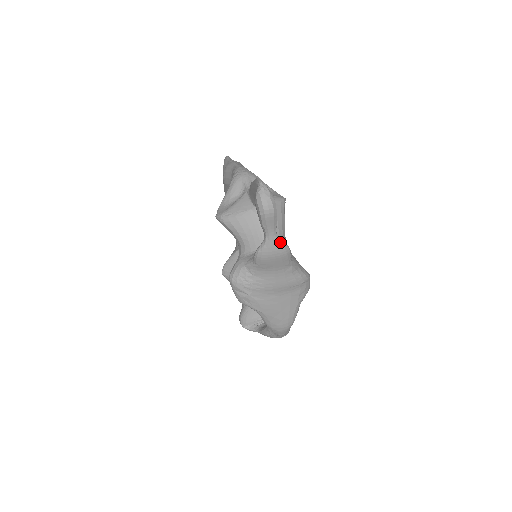
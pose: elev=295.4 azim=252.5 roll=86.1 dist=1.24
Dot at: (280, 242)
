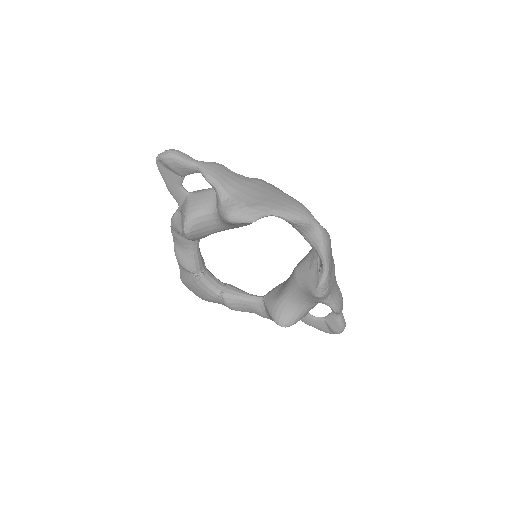
Dot at: (207, 162)
